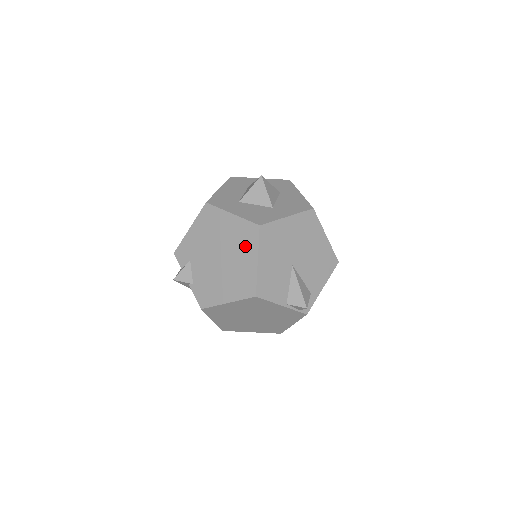
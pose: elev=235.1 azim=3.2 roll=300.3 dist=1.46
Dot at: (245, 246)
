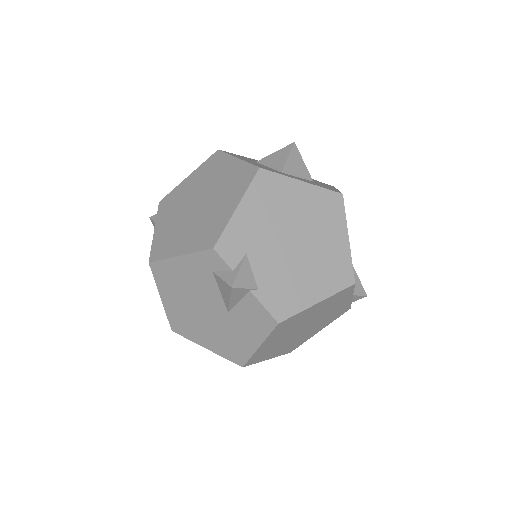
Dot at: (329, 221)
